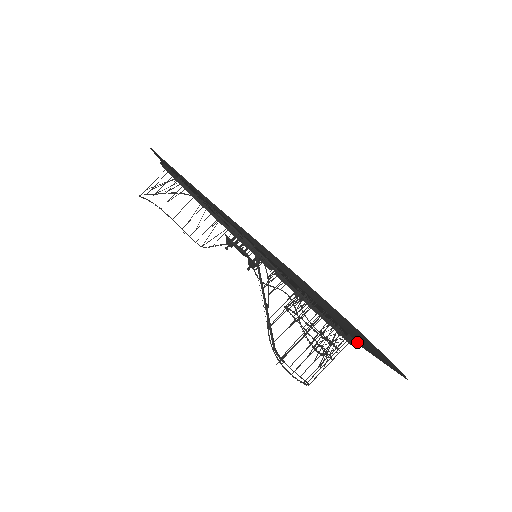
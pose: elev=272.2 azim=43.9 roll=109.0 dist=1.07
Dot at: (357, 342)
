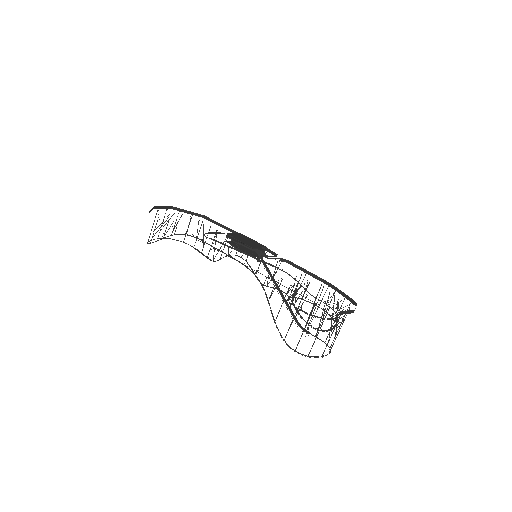
Dot at: (354, 310)
